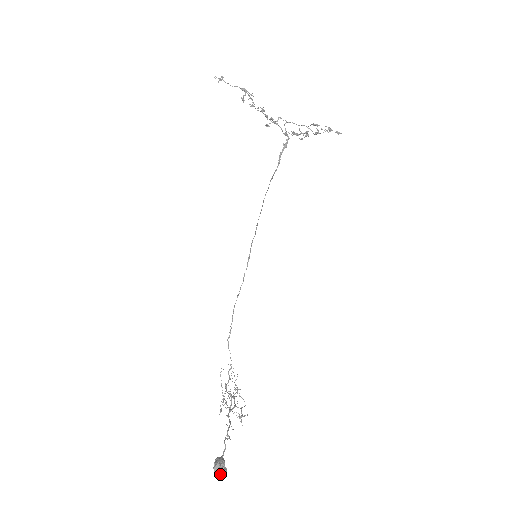
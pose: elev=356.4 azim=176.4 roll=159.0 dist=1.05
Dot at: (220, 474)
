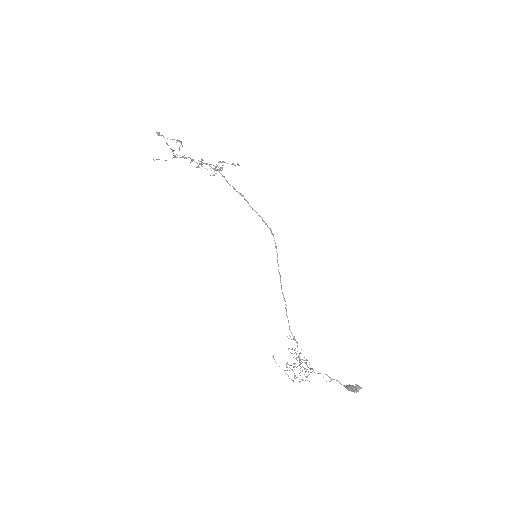
Dot at: occluded
